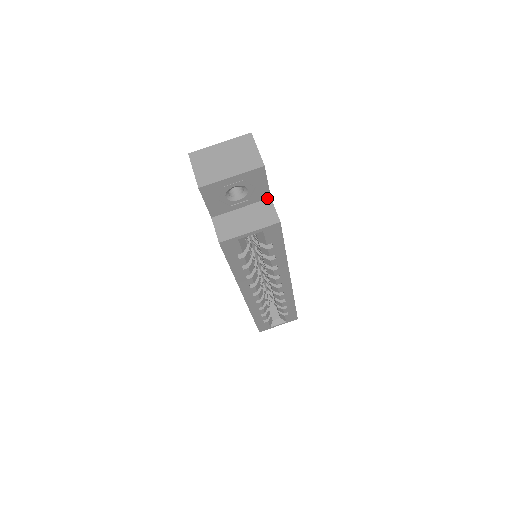
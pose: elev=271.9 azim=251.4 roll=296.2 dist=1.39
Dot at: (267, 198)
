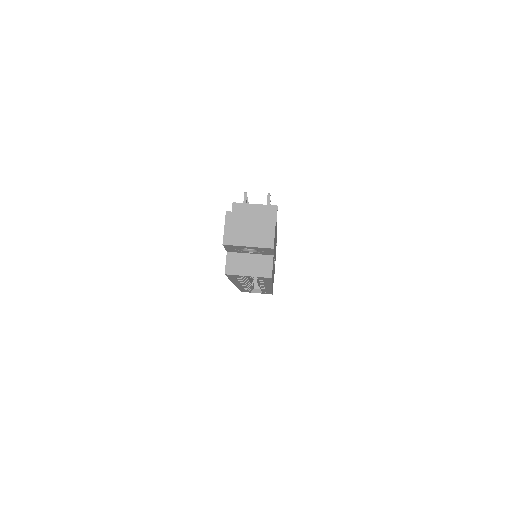
Dot at: (271, 255)
